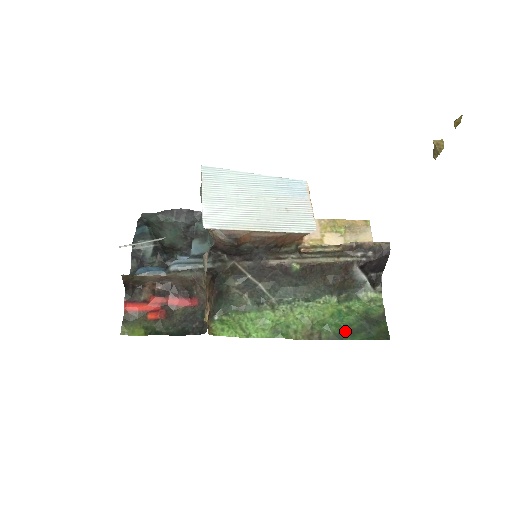
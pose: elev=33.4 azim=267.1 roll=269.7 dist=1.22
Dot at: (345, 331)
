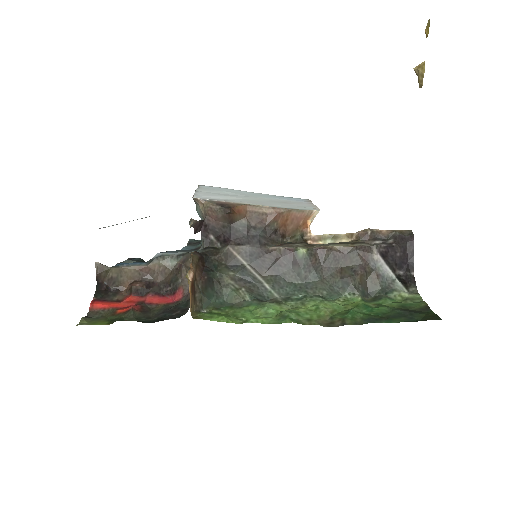
Dot at: (377, 317)
